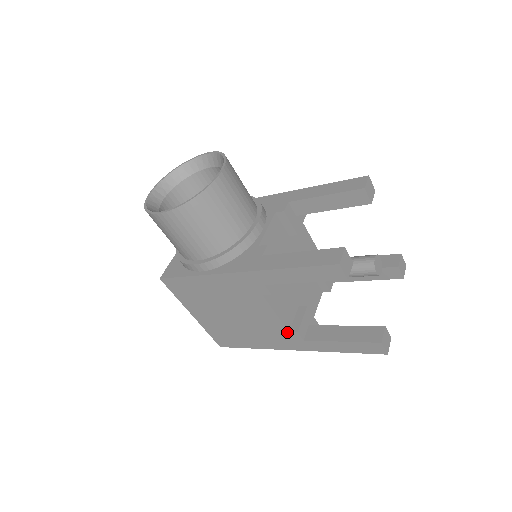
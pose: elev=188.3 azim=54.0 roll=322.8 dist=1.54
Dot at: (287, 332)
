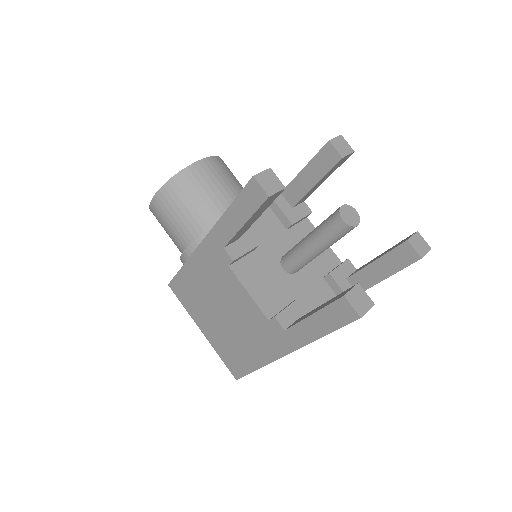
Dot at: (267, 322)
